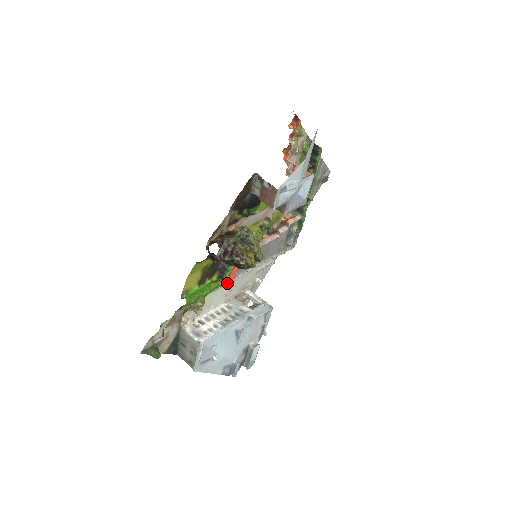
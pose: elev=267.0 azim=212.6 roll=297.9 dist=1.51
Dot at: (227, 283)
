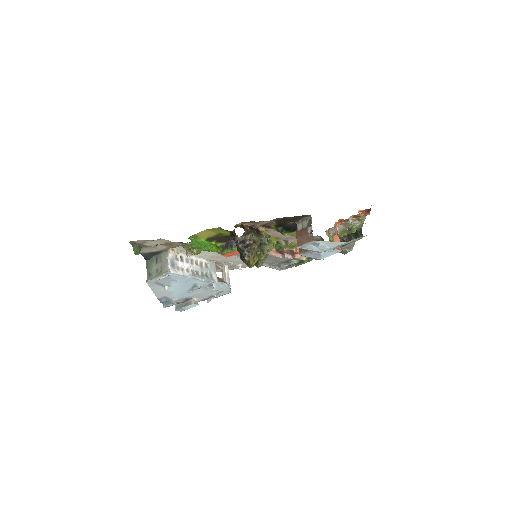
Dot at: (223, 254)
